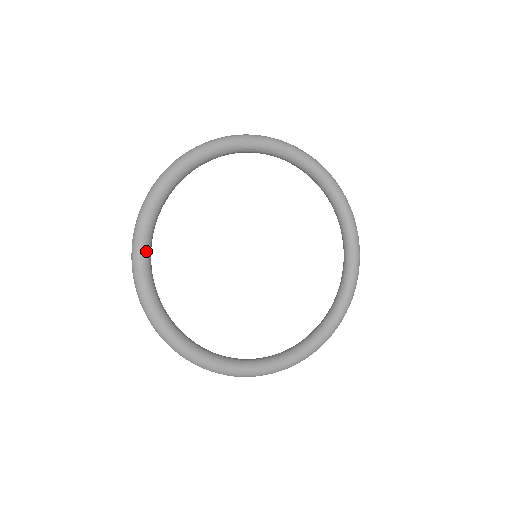
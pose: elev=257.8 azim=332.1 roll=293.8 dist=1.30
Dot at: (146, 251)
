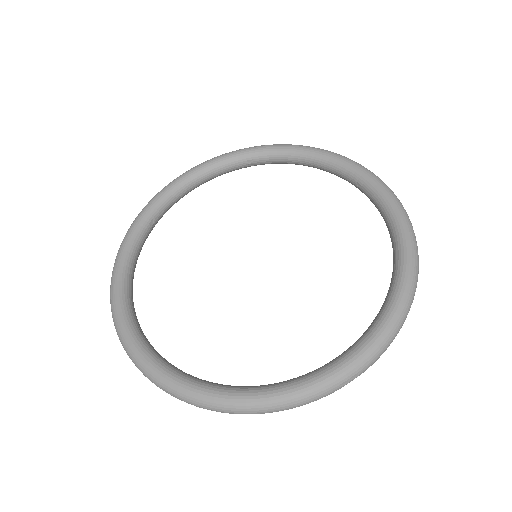
Dot at: (132, 240)
